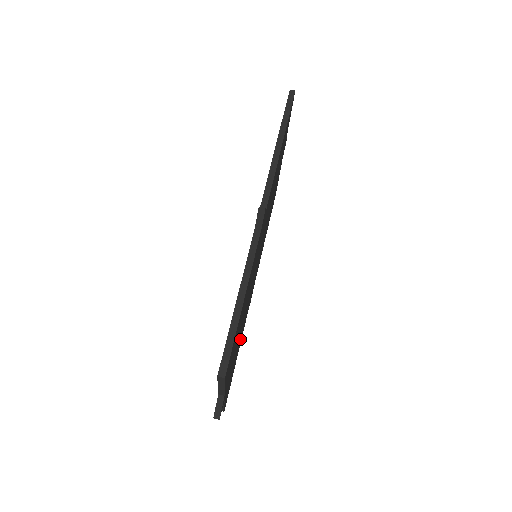
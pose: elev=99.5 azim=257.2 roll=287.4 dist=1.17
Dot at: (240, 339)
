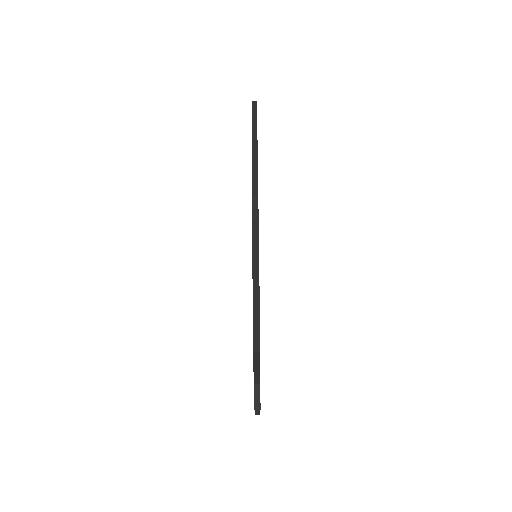
Dot at: occluded
